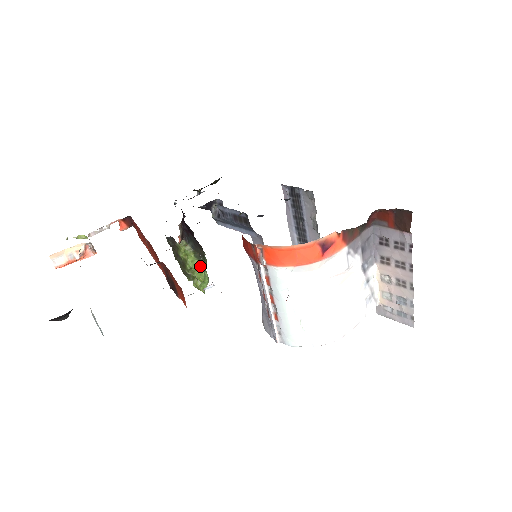
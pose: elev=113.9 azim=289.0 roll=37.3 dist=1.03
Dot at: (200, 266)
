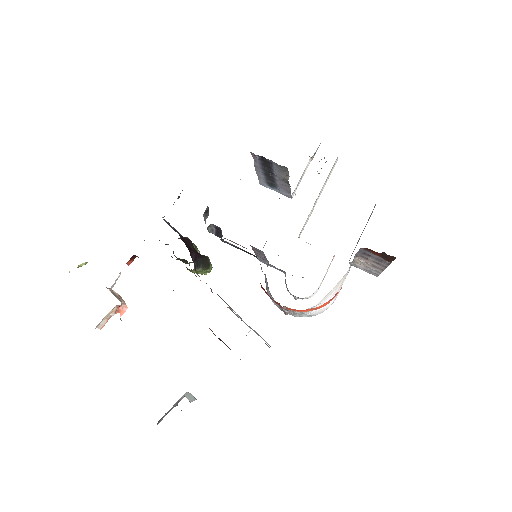
Dot at: (208, 270)
